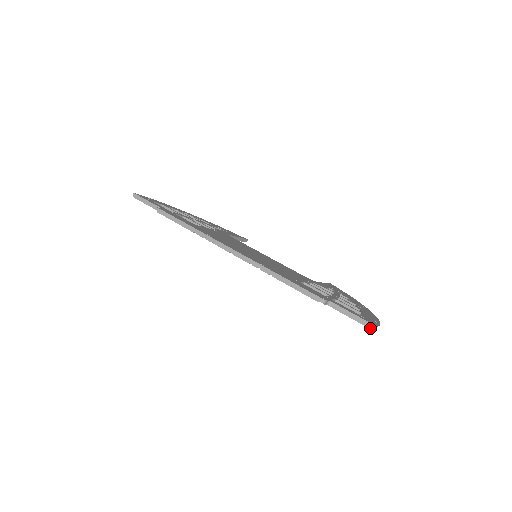
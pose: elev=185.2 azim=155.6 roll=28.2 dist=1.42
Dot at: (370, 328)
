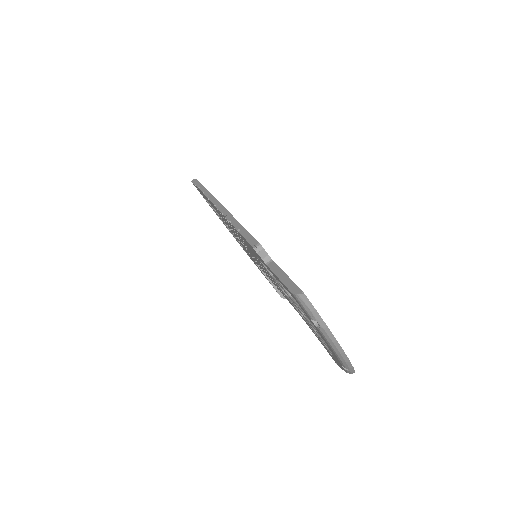
Dot at: (293, 292)
